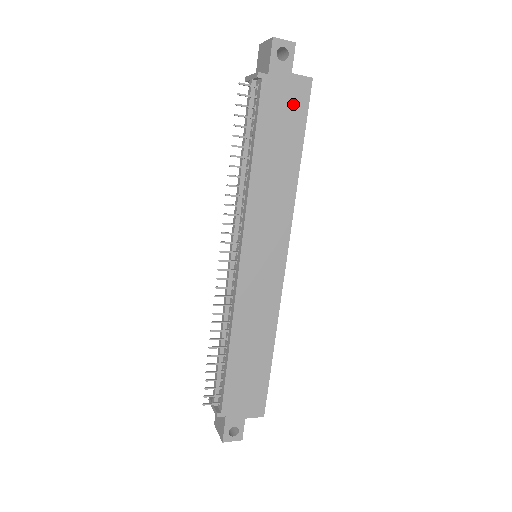
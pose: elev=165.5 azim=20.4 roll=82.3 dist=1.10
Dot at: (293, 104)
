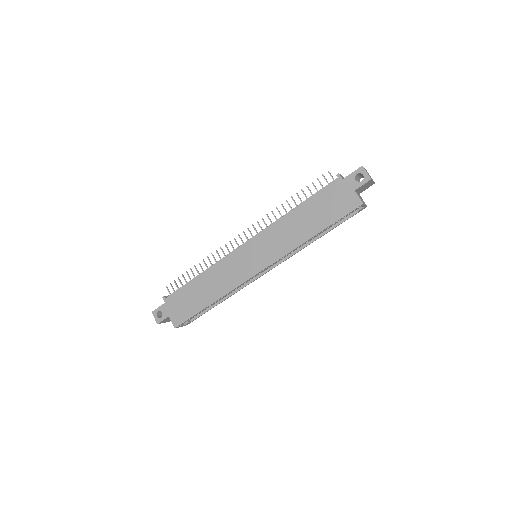
Dot at: (341, 205)
